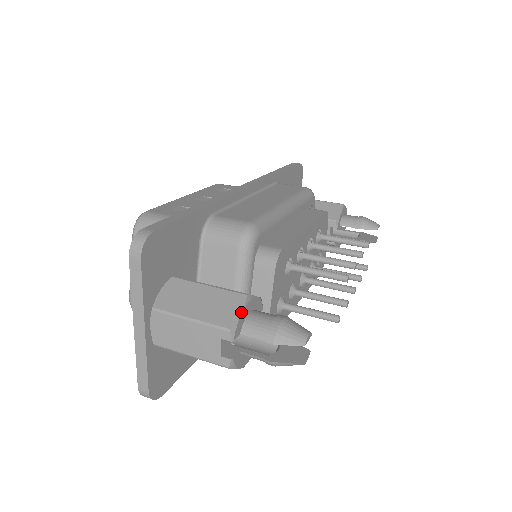
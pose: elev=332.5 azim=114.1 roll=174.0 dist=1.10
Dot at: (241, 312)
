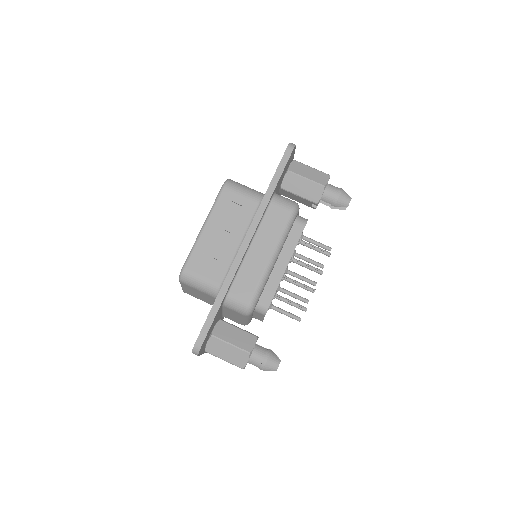
Dot at: (247, 362)
